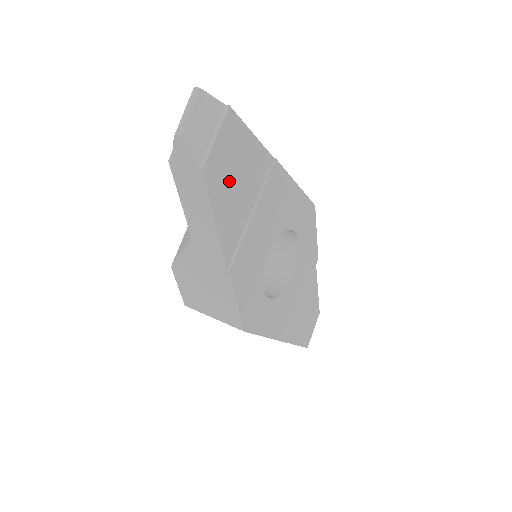
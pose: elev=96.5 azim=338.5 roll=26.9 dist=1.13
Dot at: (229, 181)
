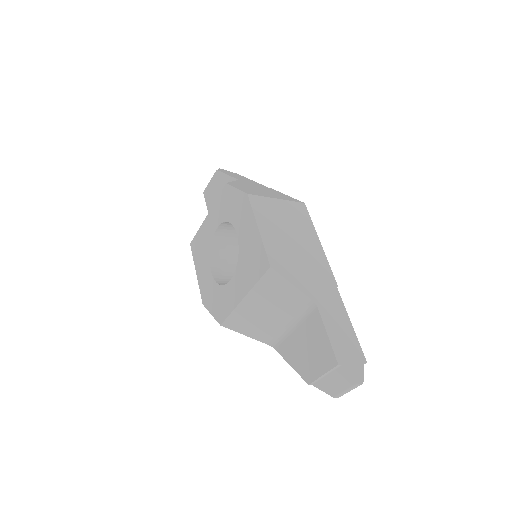
Dot at: occluded
